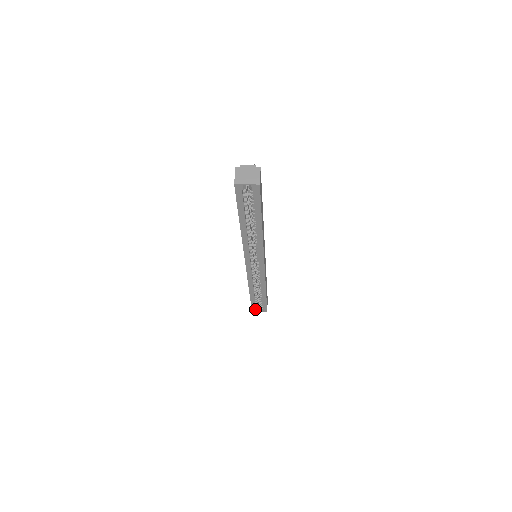
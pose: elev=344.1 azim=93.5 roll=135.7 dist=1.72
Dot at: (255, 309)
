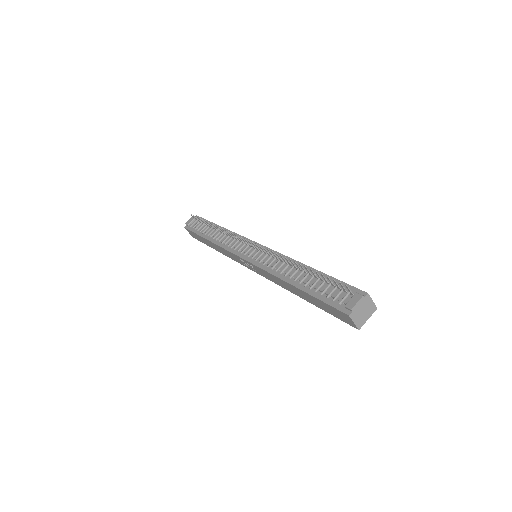
Dot at: occluded
